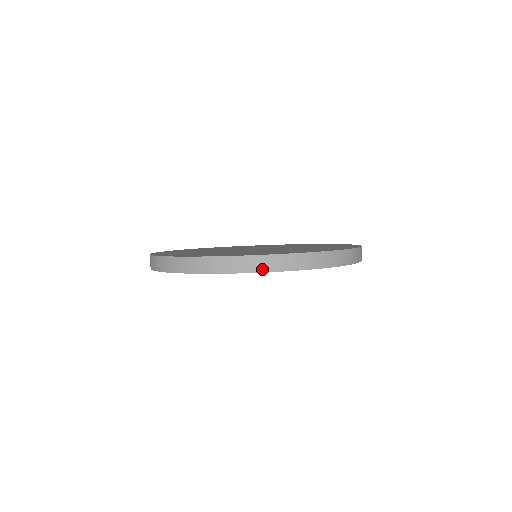
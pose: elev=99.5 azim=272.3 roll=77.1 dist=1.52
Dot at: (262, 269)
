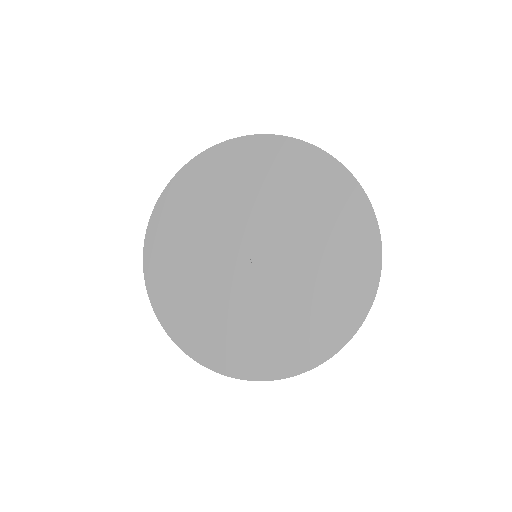
Dot at: occluded
